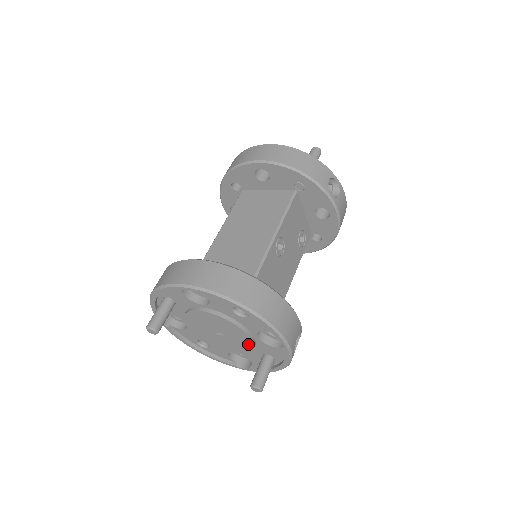
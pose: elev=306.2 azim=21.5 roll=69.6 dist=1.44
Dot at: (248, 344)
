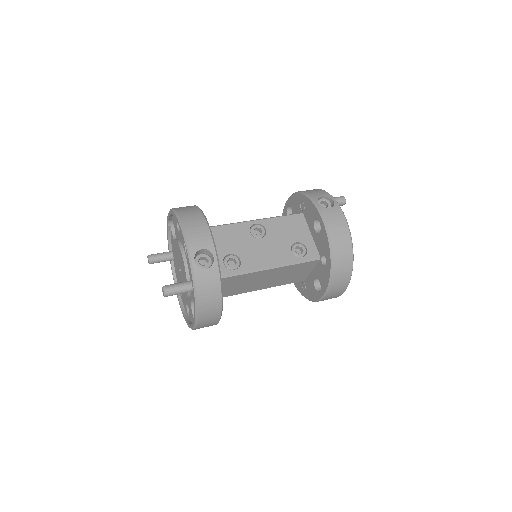
Dot at: (184, 267)
